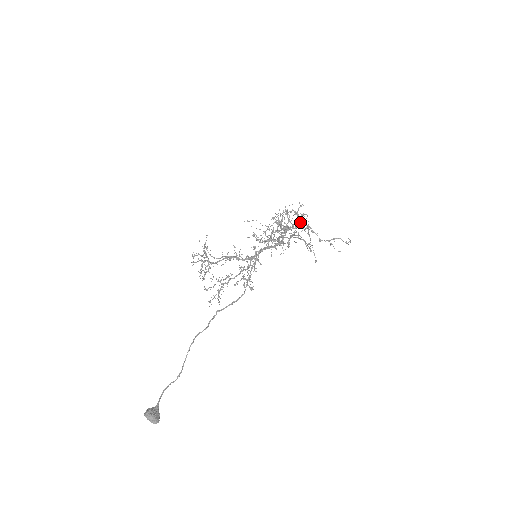
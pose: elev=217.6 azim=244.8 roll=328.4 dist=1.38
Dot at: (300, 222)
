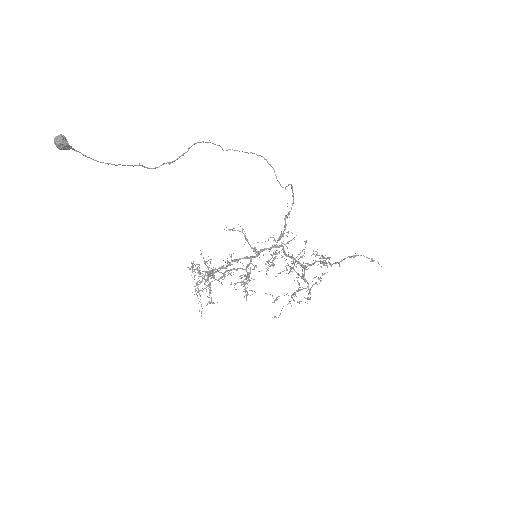
Dot at: (315, 260)
